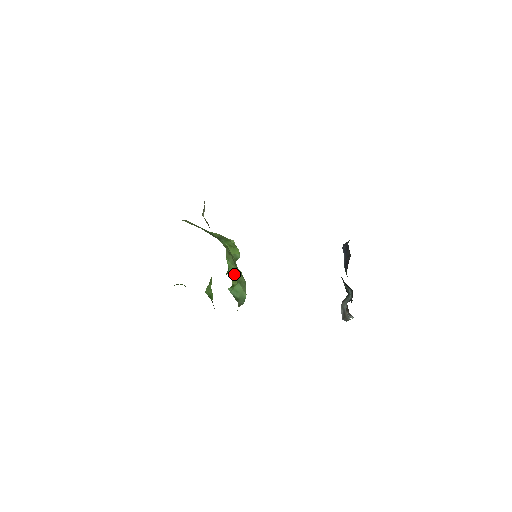
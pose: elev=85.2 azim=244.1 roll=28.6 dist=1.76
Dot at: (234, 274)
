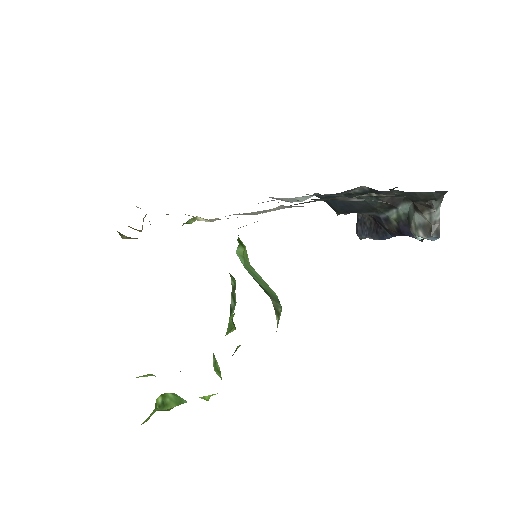
Dot at: occluded
